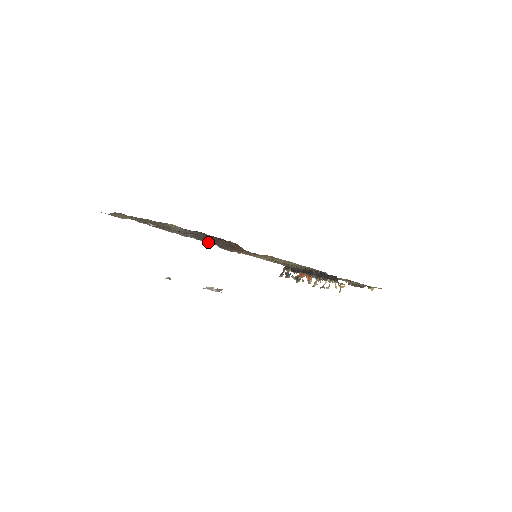
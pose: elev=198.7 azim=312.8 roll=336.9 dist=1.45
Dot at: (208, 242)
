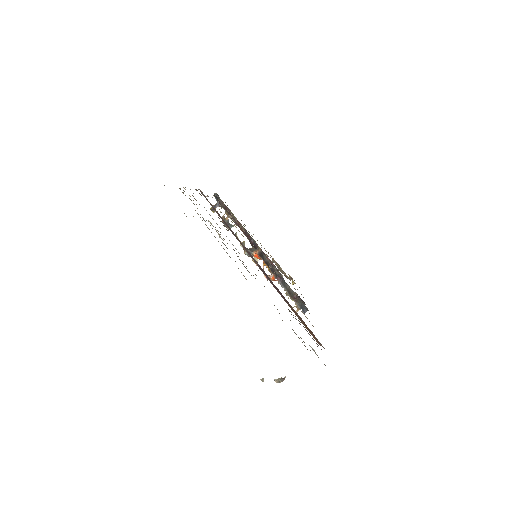
Dot at: occluded
